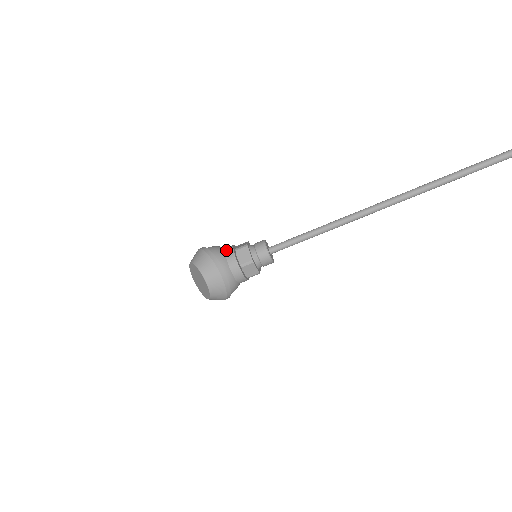
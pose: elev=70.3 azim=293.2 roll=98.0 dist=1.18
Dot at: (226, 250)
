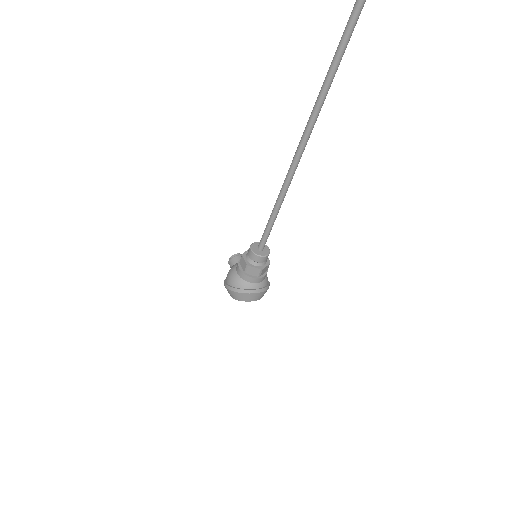
Dot at: (240, 276)
